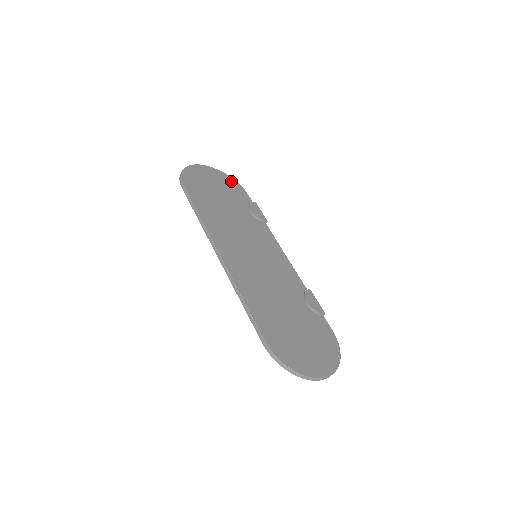
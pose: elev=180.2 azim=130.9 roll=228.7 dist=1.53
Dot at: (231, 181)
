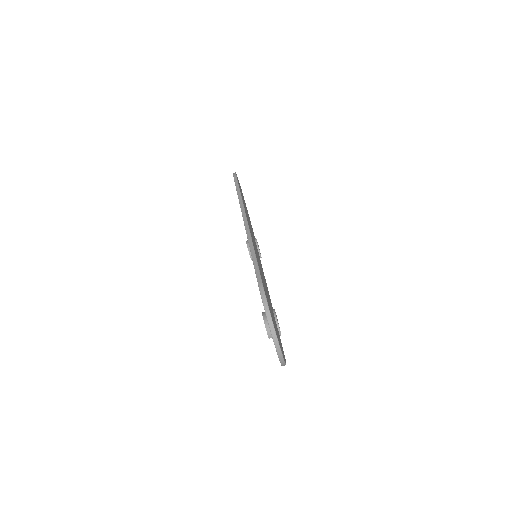
Dot at: (249, 217)
